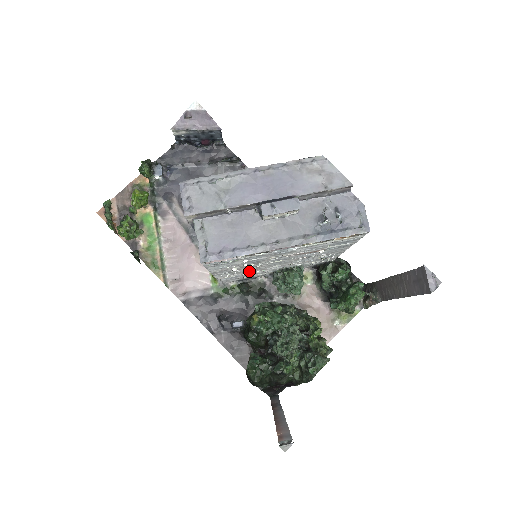
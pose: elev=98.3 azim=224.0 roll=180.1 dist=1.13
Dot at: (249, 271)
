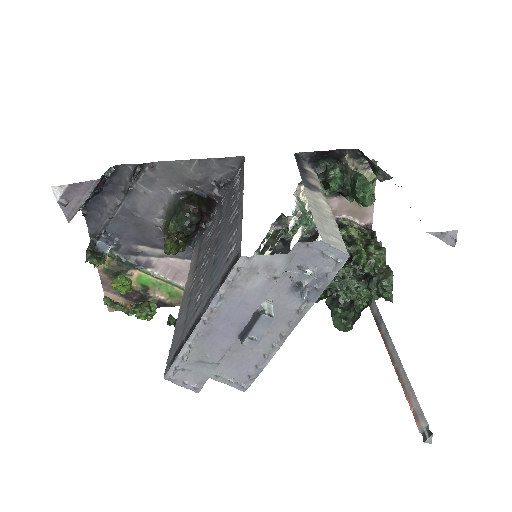
Dot at: occluded
